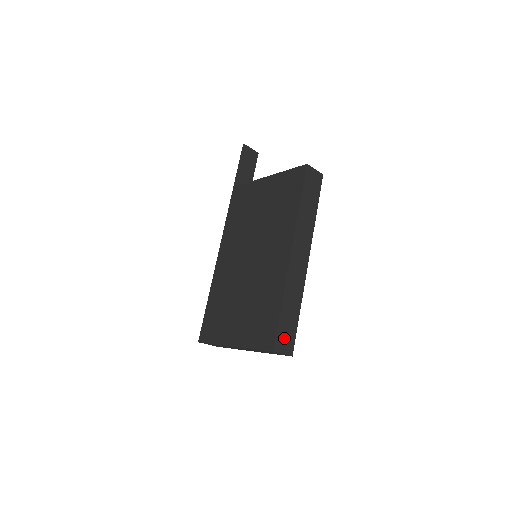
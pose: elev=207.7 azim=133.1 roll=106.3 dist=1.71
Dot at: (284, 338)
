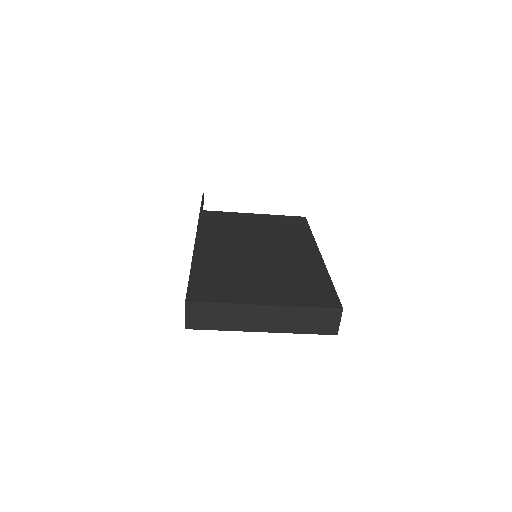
Dot at: occluded
